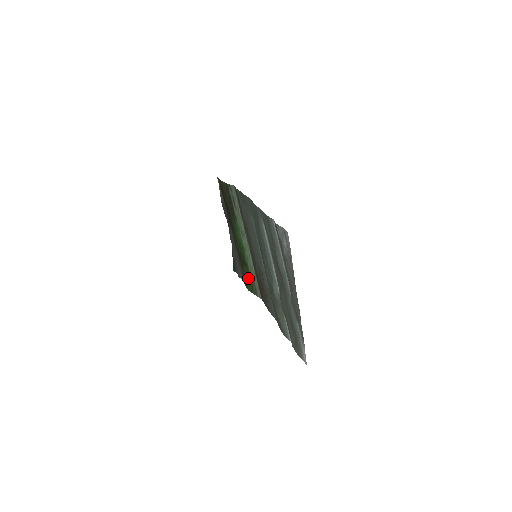
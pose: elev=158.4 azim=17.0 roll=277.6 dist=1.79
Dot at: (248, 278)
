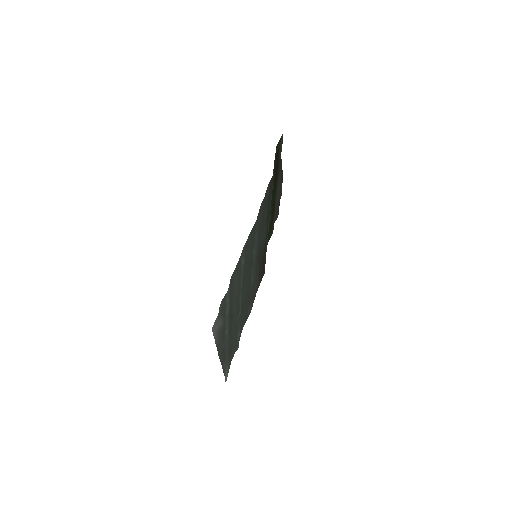
Dot at: occluded
